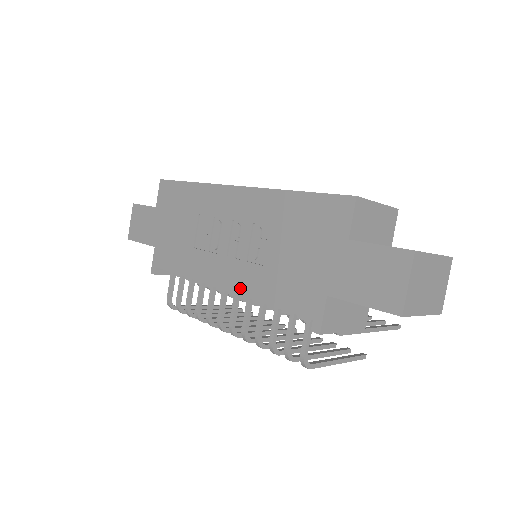
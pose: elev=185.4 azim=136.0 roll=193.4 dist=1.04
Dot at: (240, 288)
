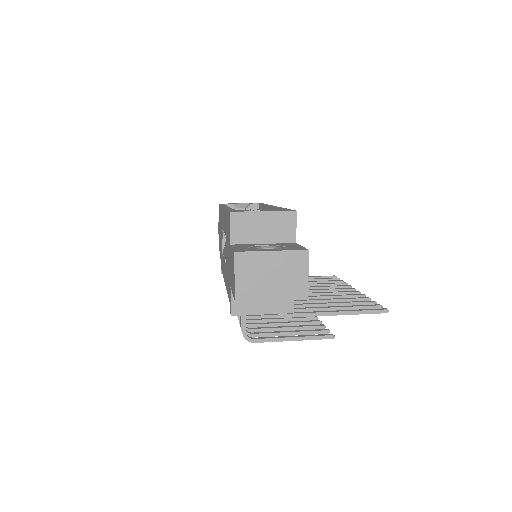
Dot at: (225, 282)
